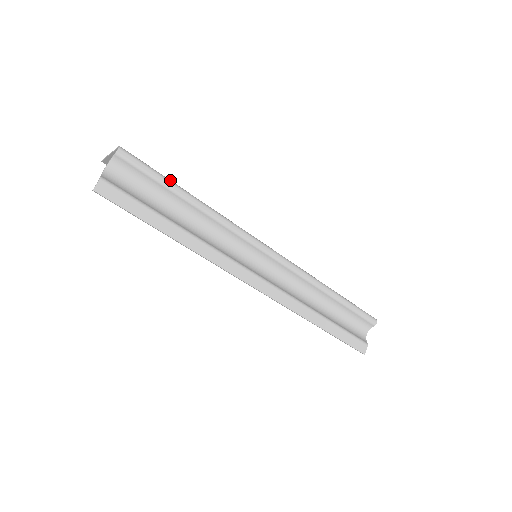
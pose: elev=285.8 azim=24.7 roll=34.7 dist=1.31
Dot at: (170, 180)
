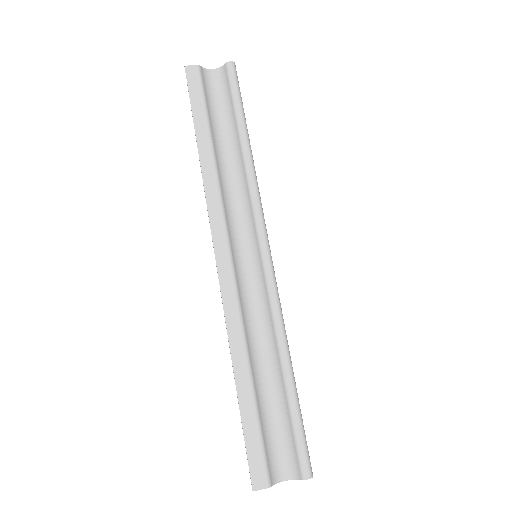
Dot at: (244, 113)
